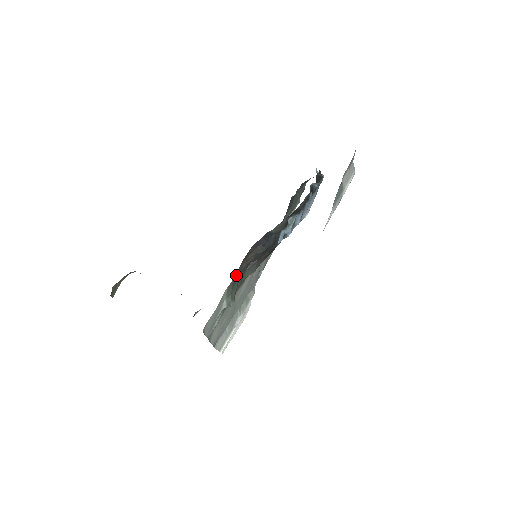
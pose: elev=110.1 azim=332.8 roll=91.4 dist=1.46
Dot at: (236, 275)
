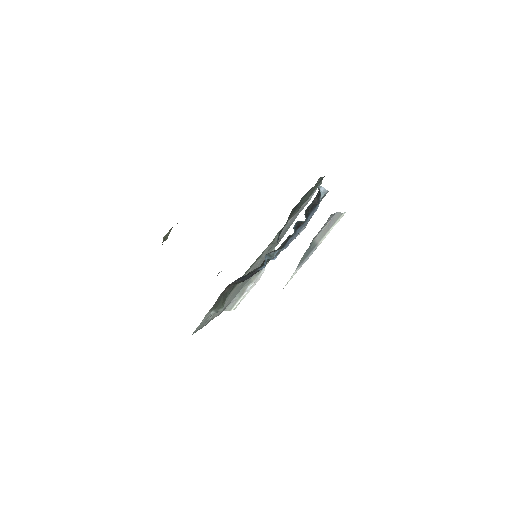
Dot at: (217, 301)
